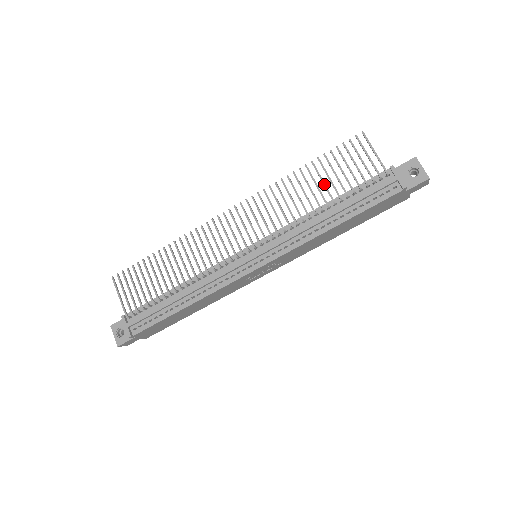
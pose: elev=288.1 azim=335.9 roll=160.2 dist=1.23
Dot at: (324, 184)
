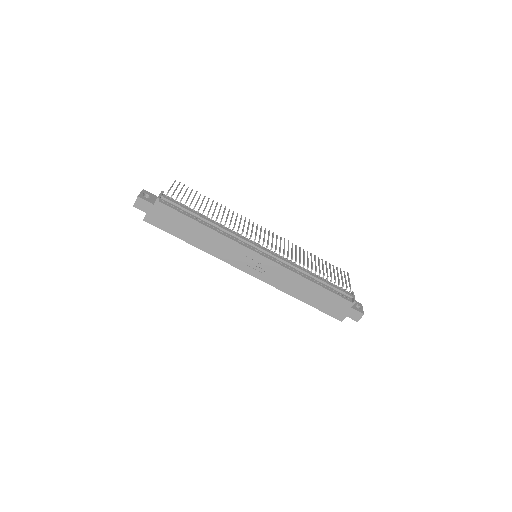
Dot at: occluded
